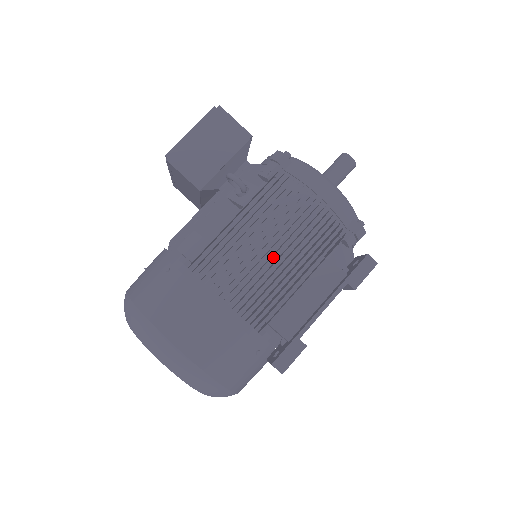
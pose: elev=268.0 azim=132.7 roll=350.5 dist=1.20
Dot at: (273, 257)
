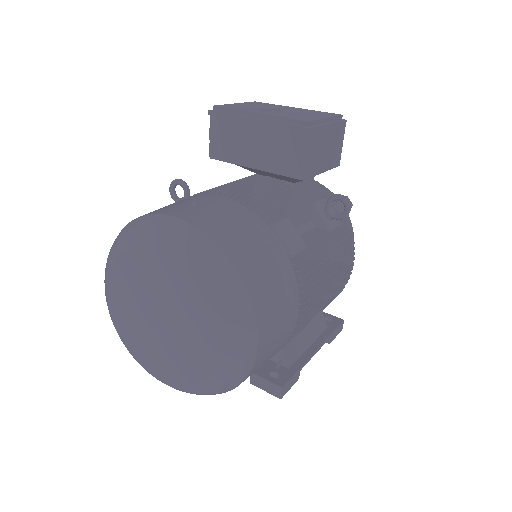
Dot at: occluded
